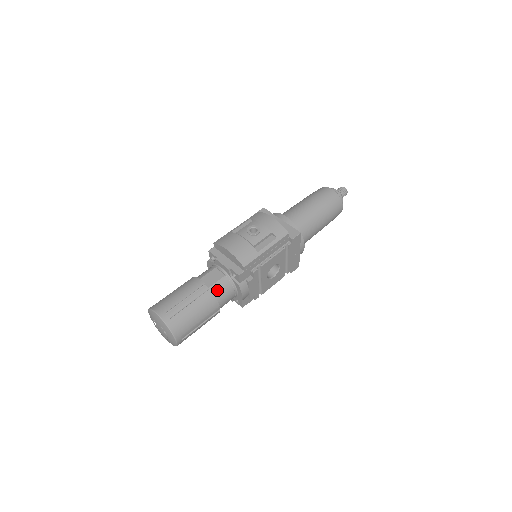
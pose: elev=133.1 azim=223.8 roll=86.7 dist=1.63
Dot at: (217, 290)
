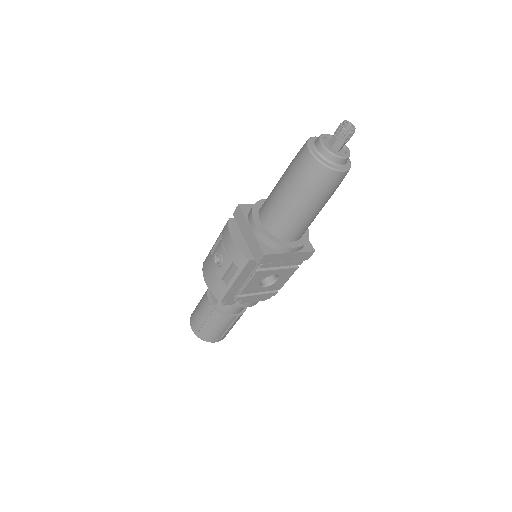
Dot at: (222, 307)
